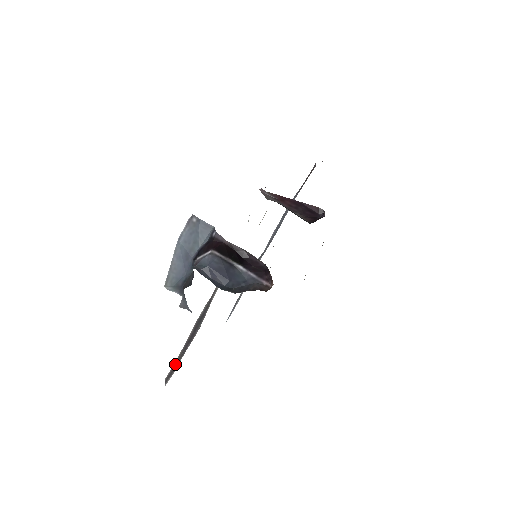
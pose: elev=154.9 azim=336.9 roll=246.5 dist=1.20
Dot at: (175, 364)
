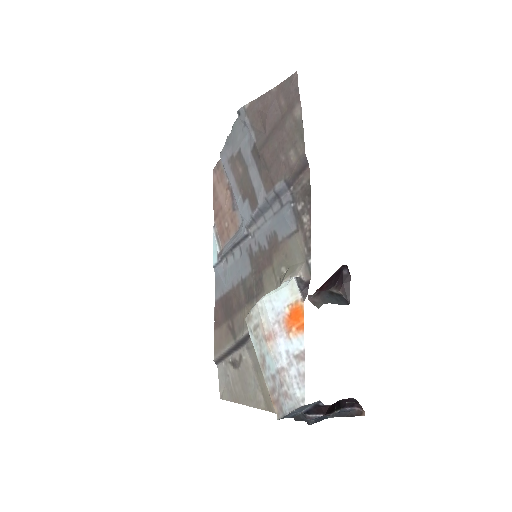
Dot at: (222, 357)
